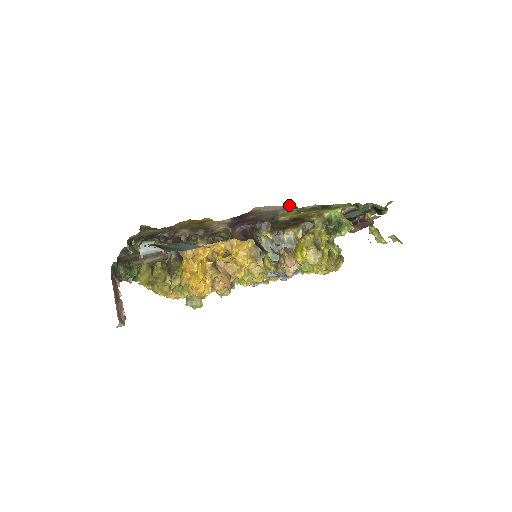
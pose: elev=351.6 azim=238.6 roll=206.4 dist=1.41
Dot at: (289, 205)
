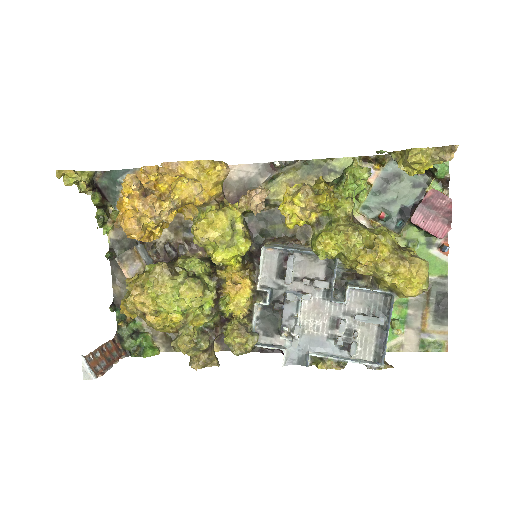
Dot at: (261, 164)
